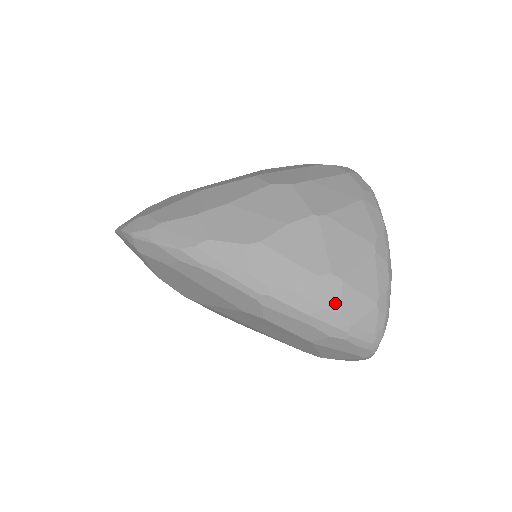
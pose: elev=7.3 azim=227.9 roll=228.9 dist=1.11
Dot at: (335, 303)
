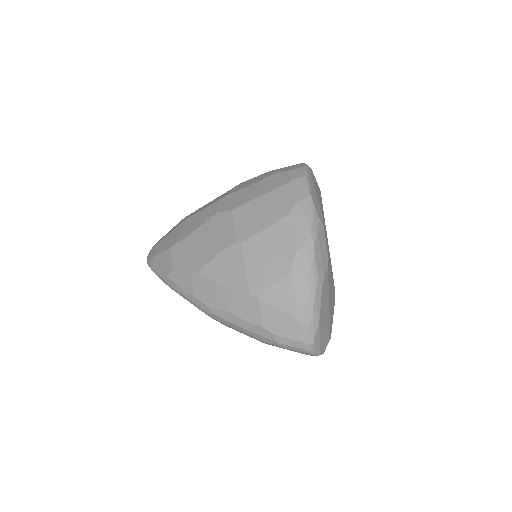
Dot at: (256, 318)
